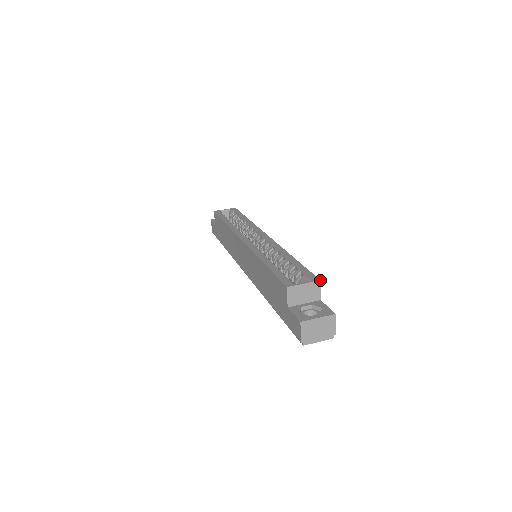
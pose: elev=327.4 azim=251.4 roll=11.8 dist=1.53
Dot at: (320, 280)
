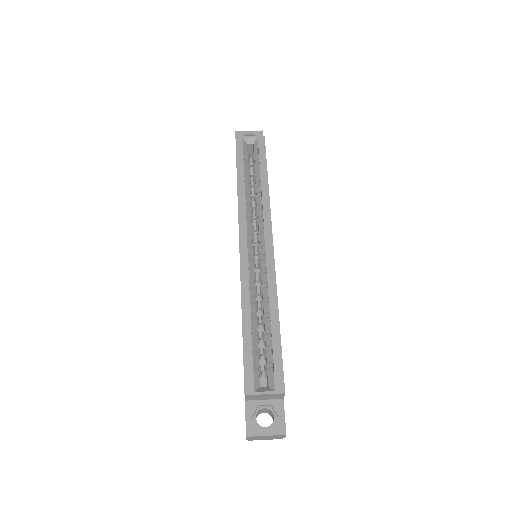
Dot at: occluded
